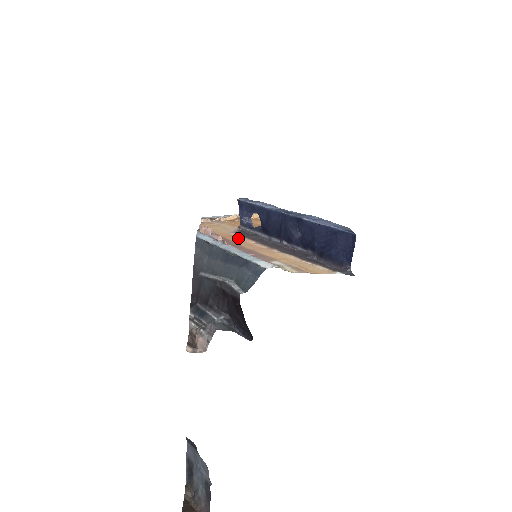
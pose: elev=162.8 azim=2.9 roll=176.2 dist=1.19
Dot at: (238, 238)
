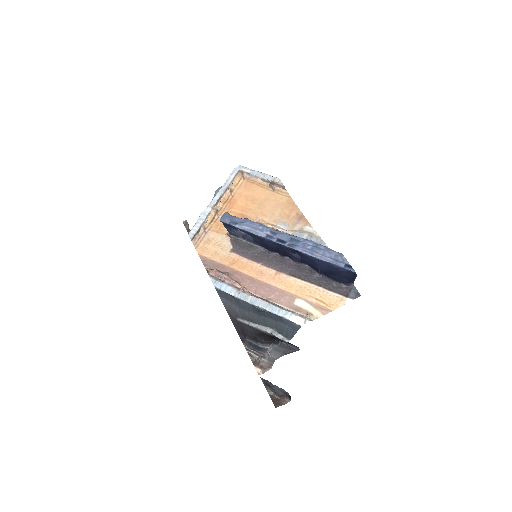
Dot at: (242, 262)
